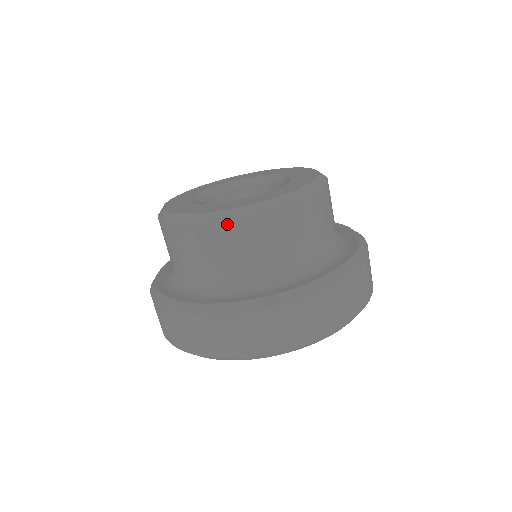
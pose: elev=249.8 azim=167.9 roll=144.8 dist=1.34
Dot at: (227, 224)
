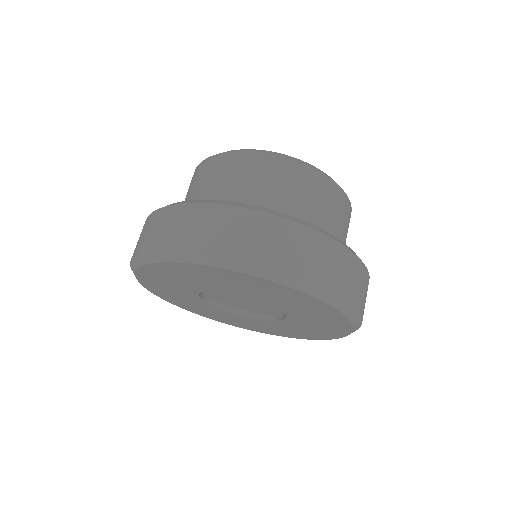
Dot at: (213, 158)
